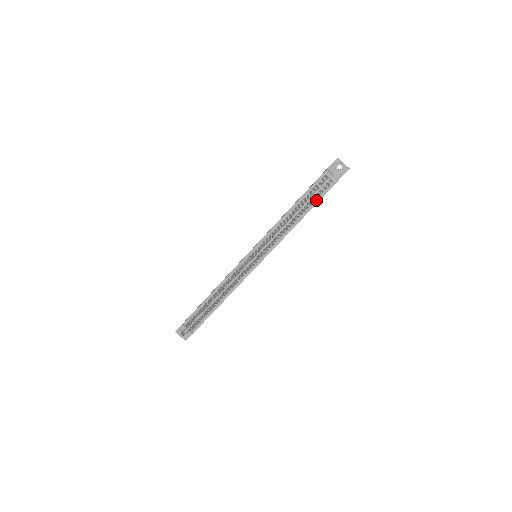
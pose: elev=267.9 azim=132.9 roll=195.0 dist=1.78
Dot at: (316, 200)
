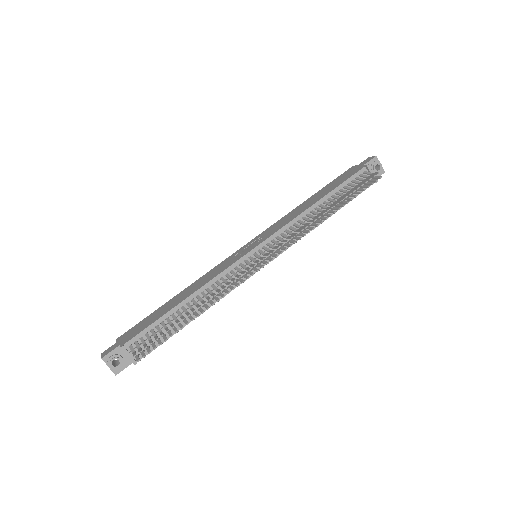
Dot at: occluded
